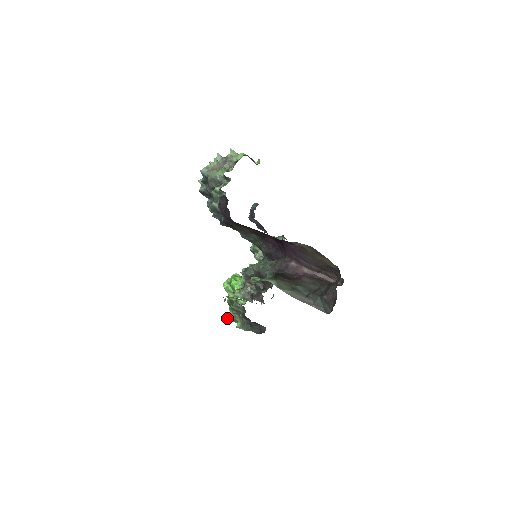
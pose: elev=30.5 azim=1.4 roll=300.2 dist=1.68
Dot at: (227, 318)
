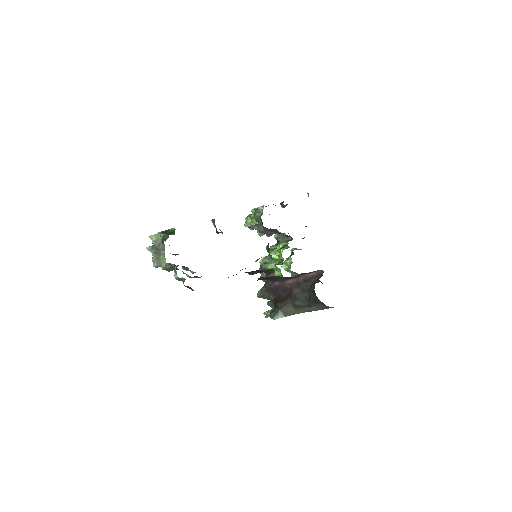
Dot at: occluded
